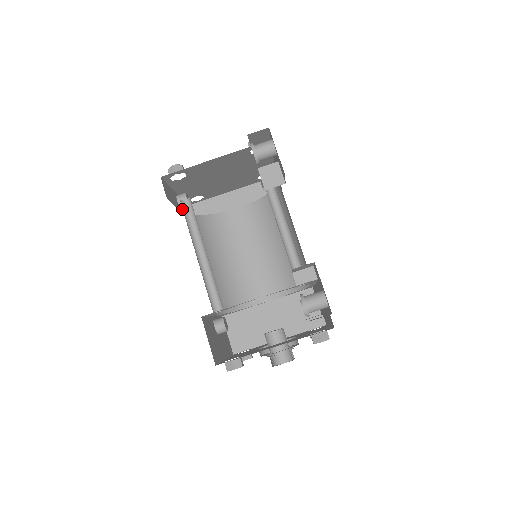
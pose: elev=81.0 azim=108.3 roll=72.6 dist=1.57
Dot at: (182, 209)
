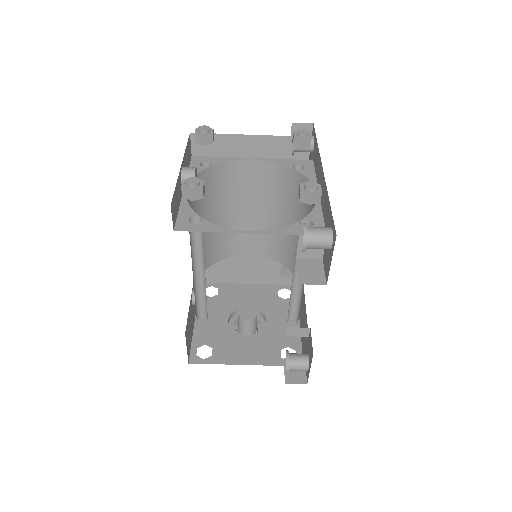
Dot at: occluded
